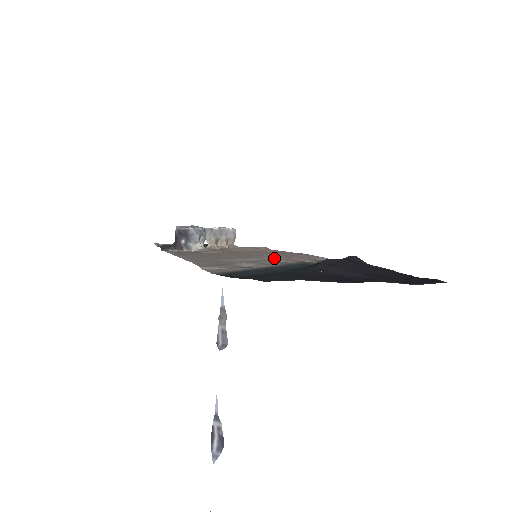
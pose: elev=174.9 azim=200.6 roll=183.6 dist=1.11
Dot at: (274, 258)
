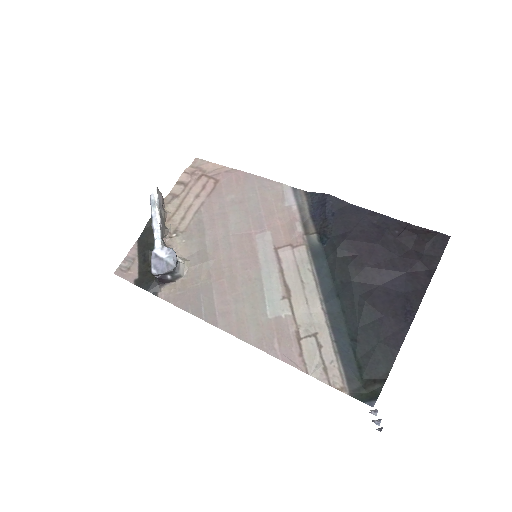
Dot at: (273, 249)
